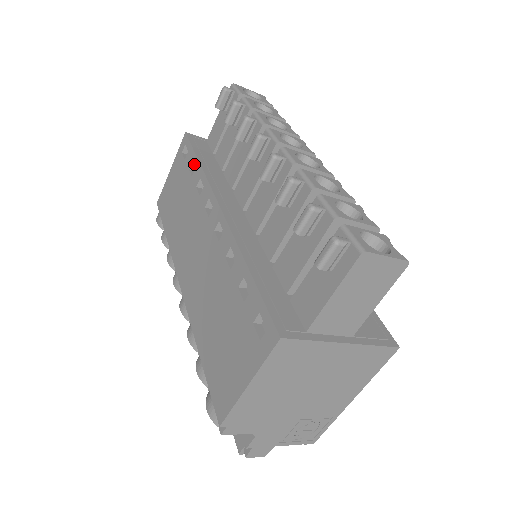
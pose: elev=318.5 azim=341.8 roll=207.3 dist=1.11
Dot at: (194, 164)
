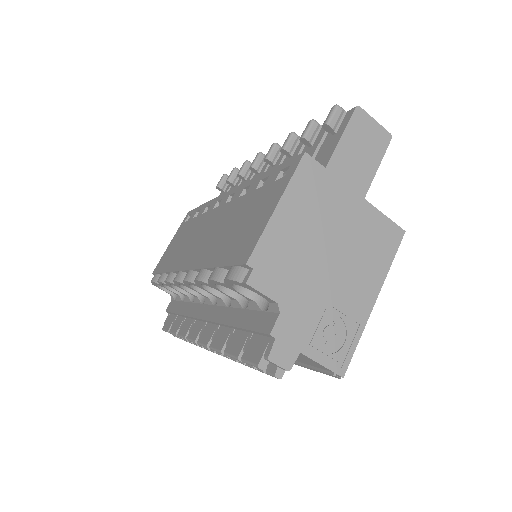
Dot at: (199, 209)
